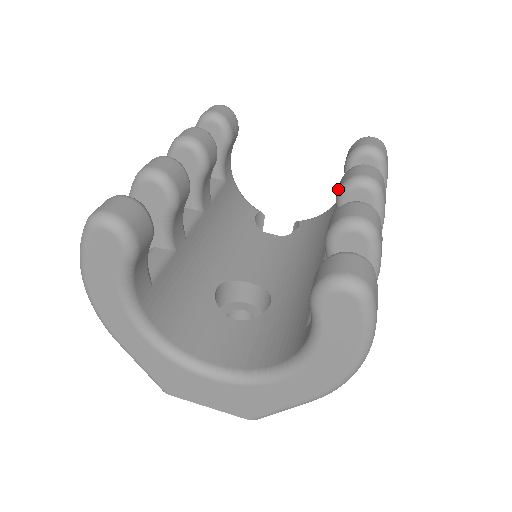
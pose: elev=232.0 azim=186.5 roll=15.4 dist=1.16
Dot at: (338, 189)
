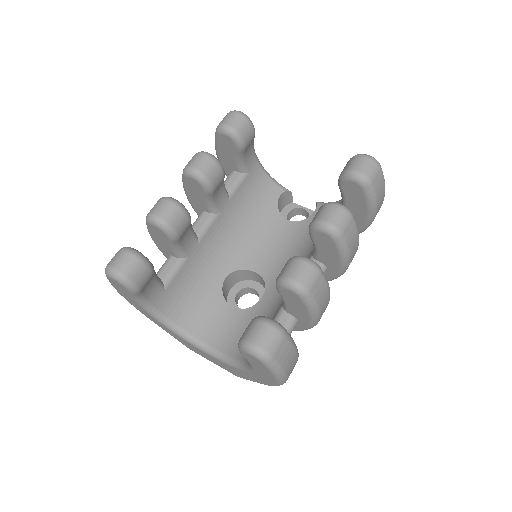
Dot at: (310, 224)
